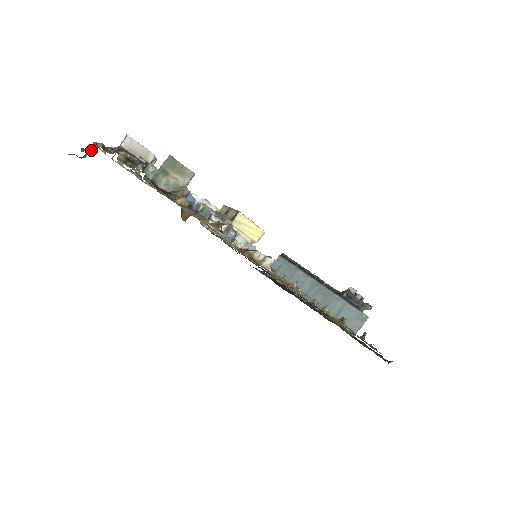
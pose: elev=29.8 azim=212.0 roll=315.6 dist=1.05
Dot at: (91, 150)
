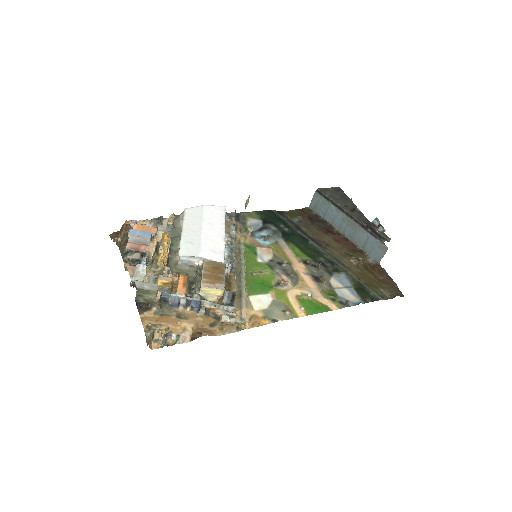
Dot at: (122, 225)
